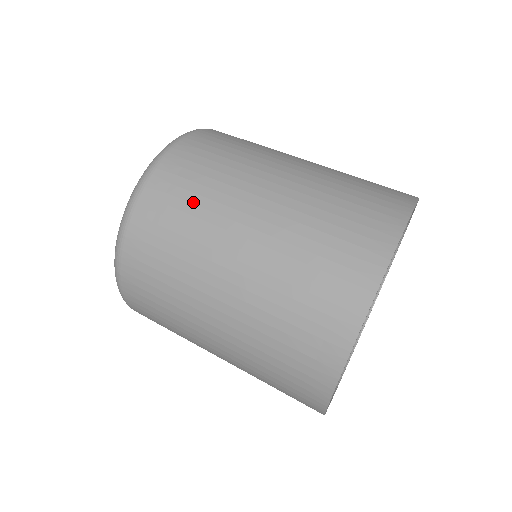
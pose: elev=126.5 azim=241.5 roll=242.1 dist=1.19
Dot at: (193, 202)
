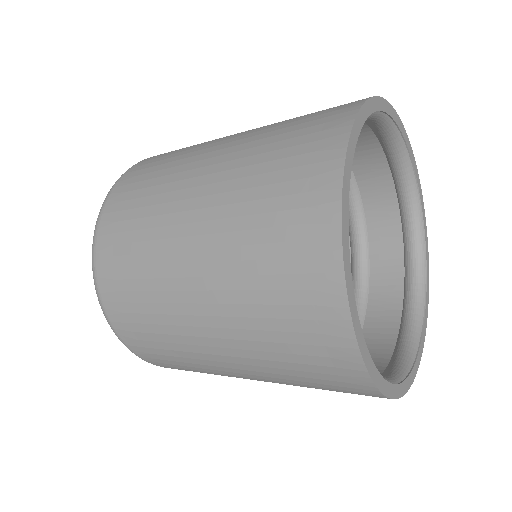
Dot at: occluded
